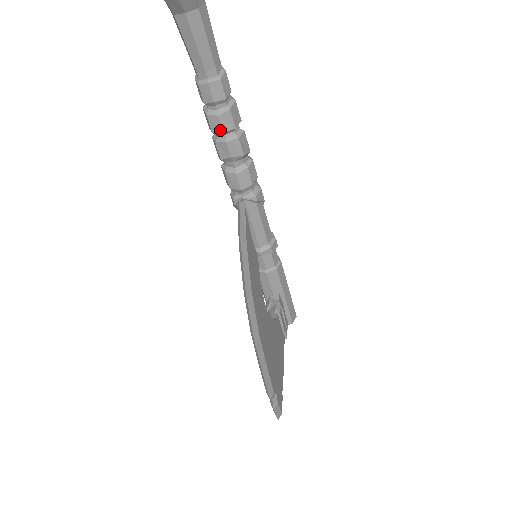
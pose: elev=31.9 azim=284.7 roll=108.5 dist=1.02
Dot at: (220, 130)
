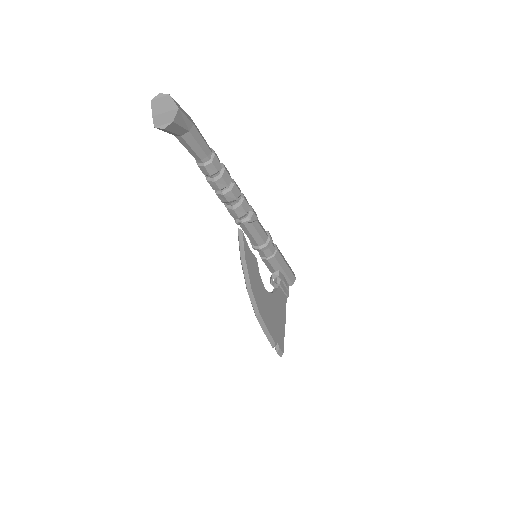
Dot at: (218, 189)
